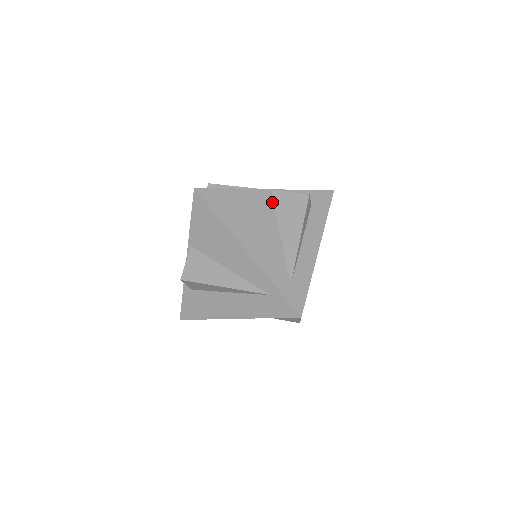
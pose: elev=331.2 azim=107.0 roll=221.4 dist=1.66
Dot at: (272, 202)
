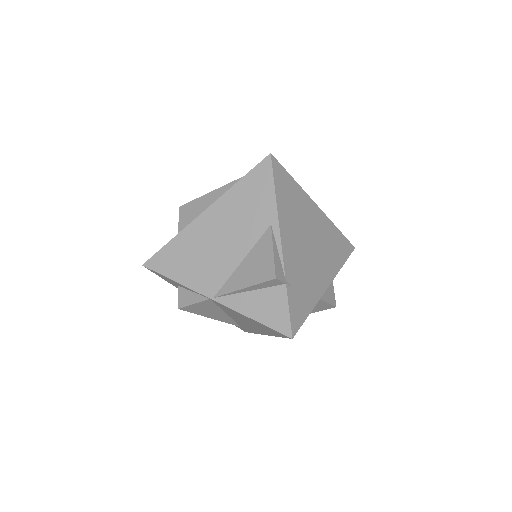
Dot at: occluded
